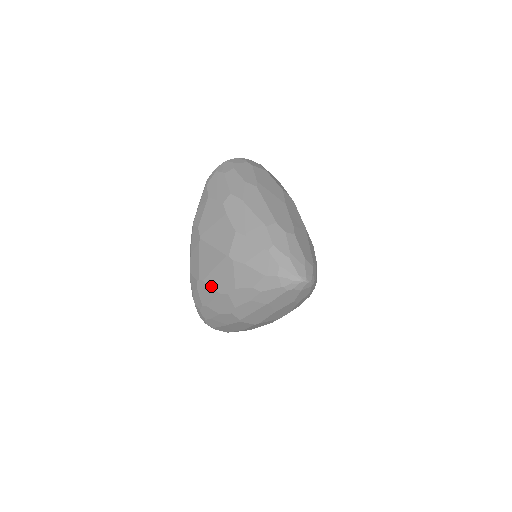
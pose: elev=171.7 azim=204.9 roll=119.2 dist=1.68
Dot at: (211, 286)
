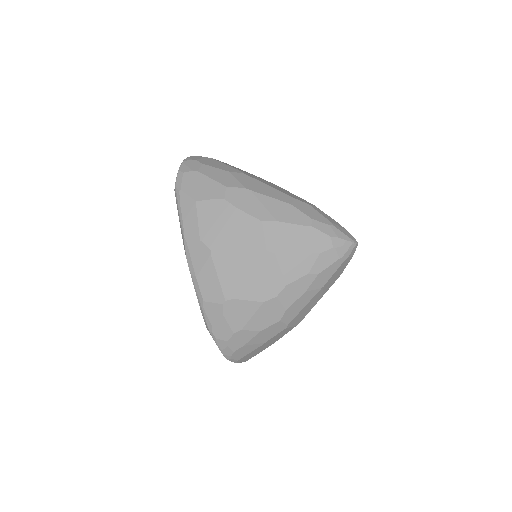
Dot at: (248, 299)
